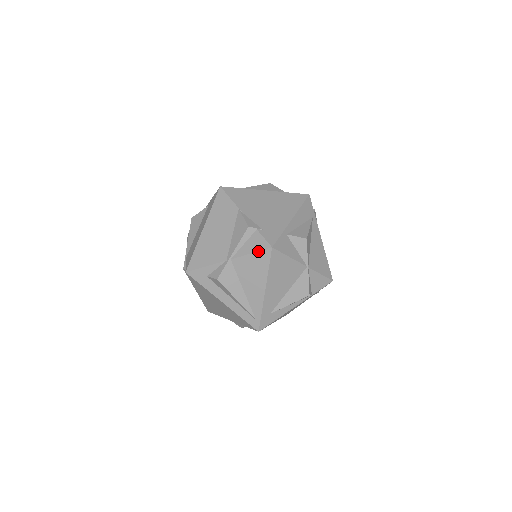
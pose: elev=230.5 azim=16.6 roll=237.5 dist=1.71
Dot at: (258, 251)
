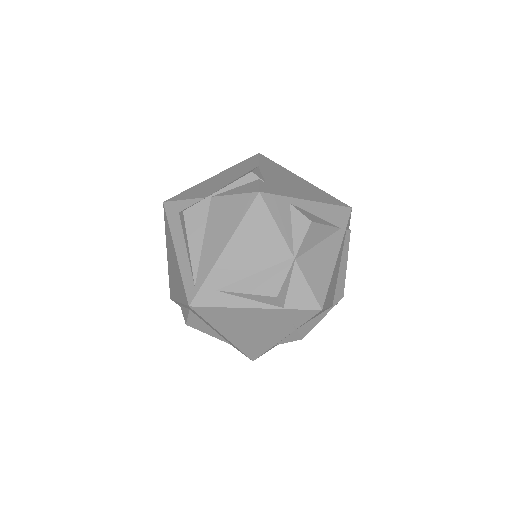
Dot at: (243, 193)
